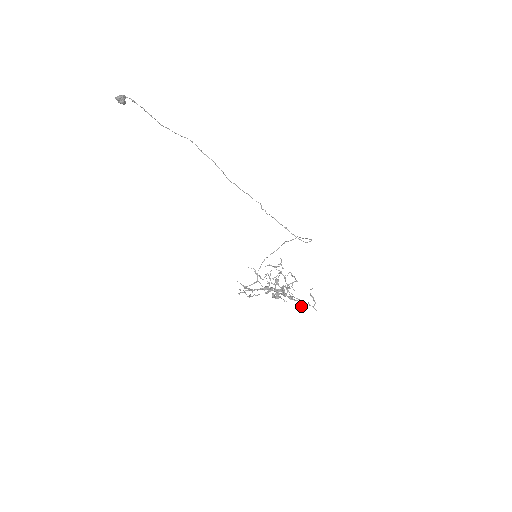
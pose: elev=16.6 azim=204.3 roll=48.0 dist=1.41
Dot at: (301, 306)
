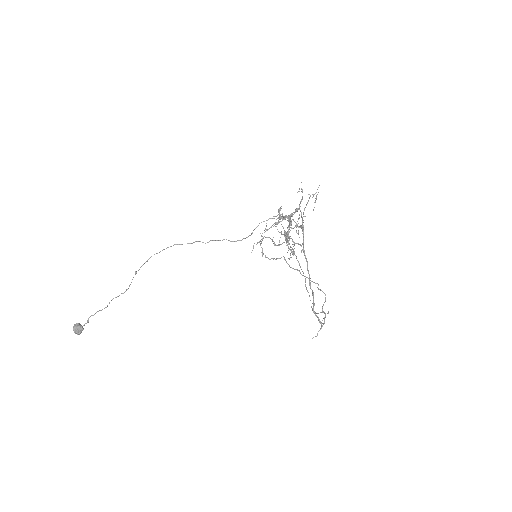
Dot at: (301, 191)
